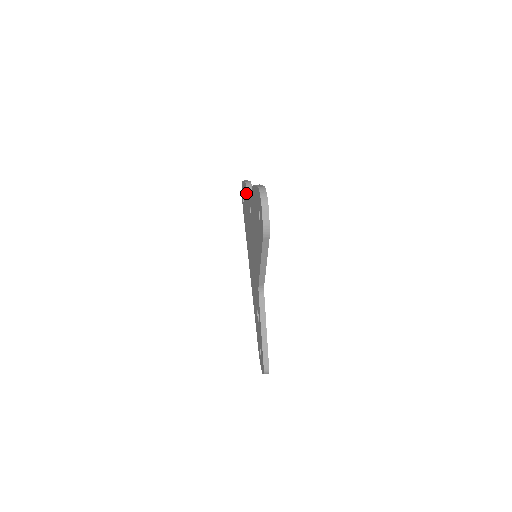
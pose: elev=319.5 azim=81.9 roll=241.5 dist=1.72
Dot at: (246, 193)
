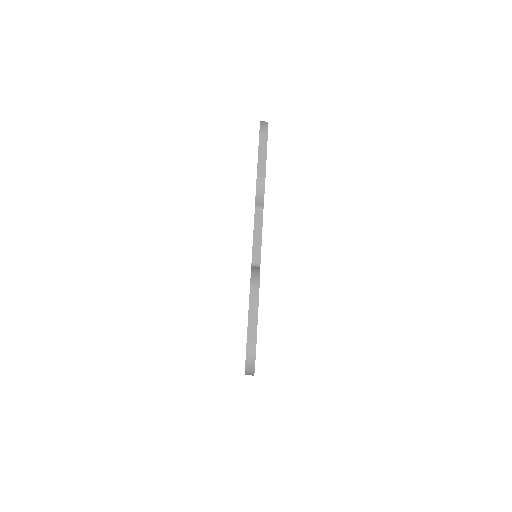
Dot at: occluded
